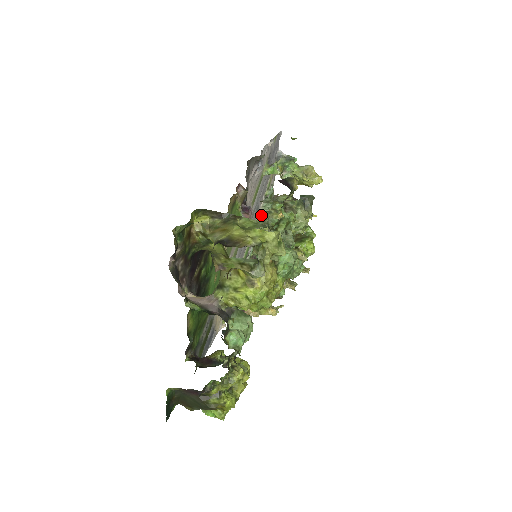
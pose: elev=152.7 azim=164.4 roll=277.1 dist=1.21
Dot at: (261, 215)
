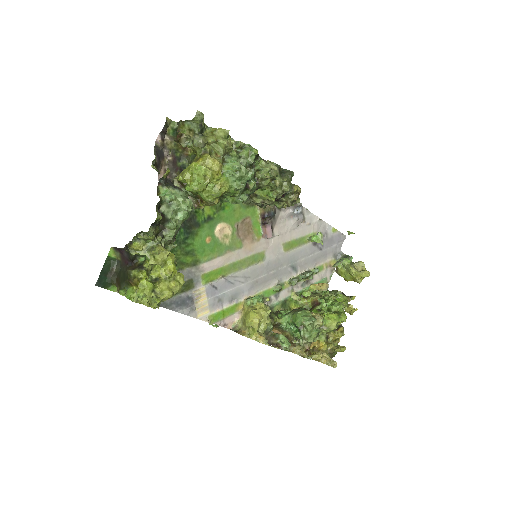
Dot at: occluded
